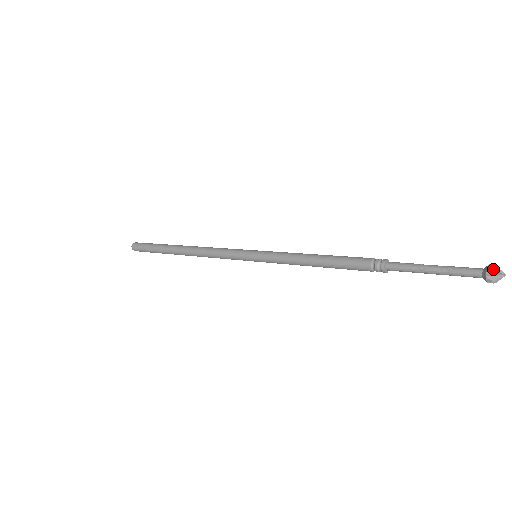
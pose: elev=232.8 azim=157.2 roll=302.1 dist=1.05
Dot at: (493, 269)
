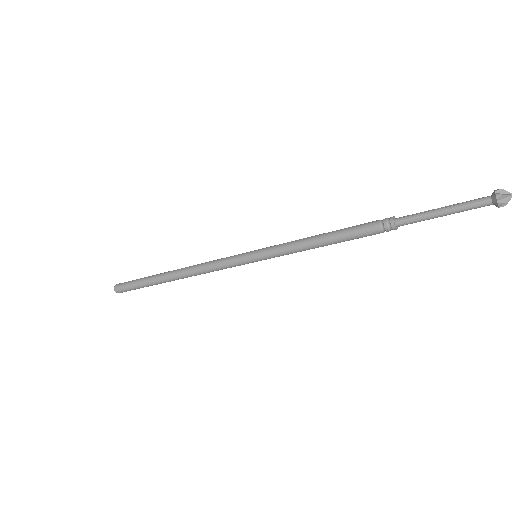
Dot at: (500, 192)
